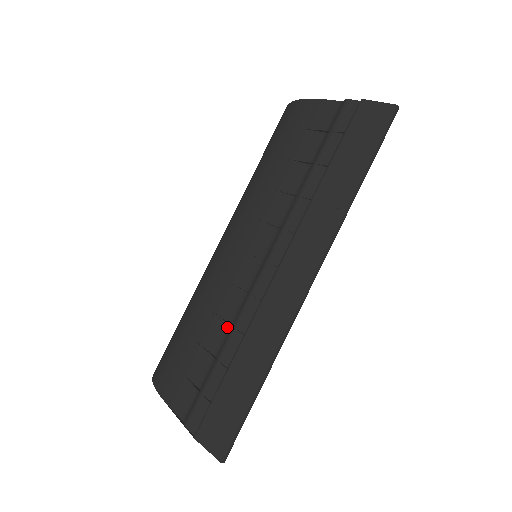
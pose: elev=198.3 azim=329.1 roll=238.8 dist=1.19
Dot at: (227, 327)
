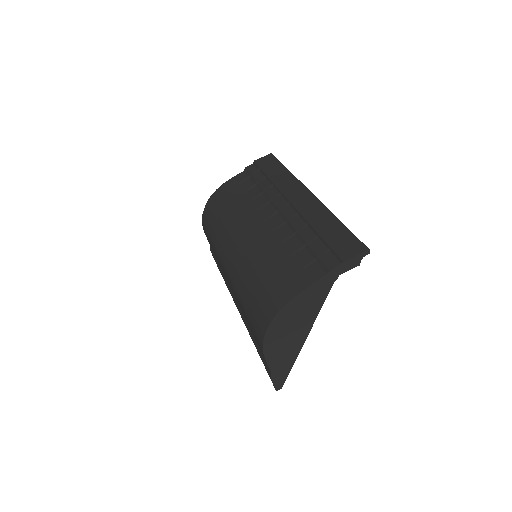
Dot at: (293, 238)
